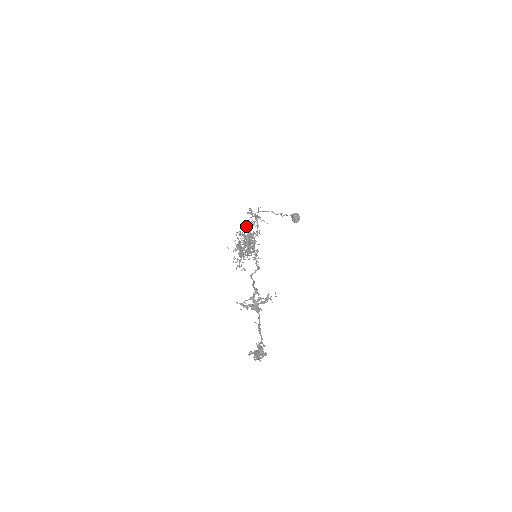
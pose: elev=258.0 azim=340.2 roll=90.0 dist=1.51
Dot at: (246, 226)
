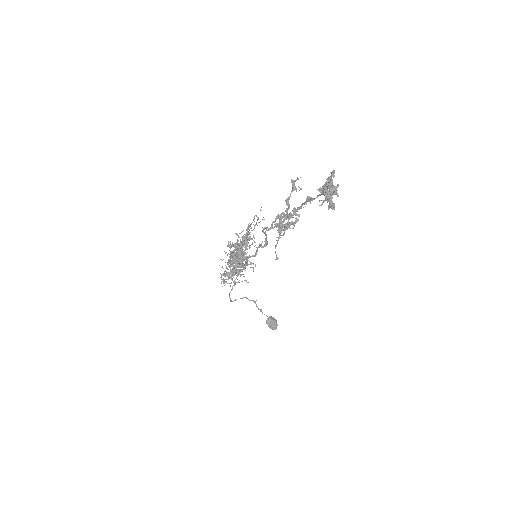
Dot at: occluded
